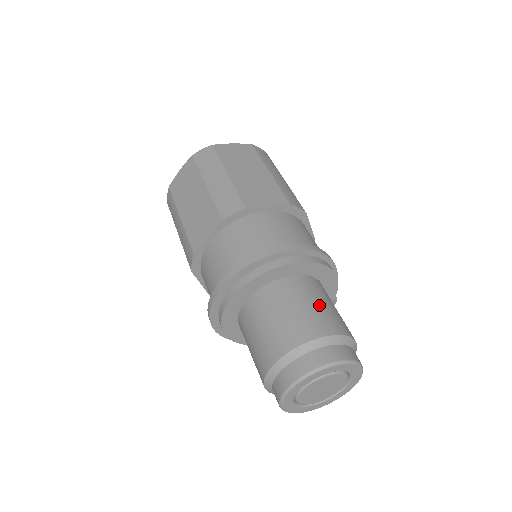
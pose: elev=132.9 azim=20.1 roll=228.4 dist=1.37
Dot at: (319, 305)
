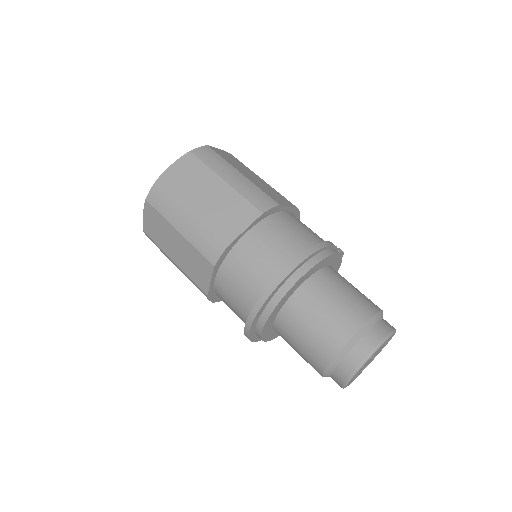
Dot at: (336, 304)
